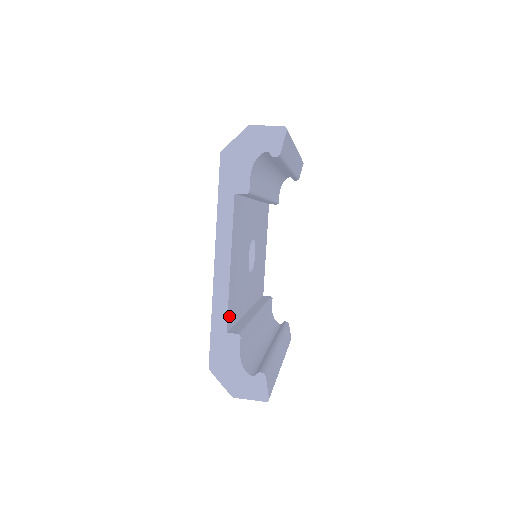
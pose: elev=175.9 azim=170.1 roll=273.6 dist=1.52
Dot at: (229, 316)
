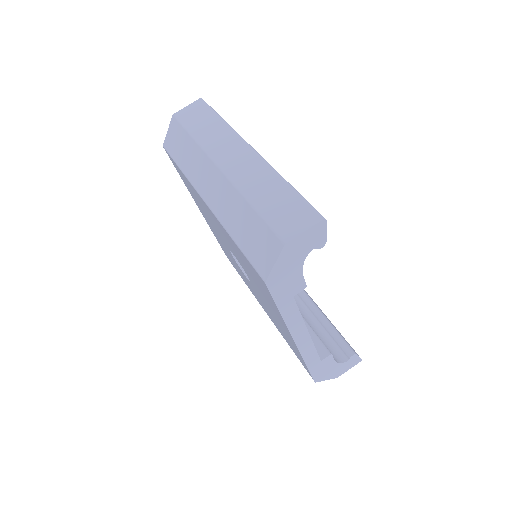
Dot at: occluded
